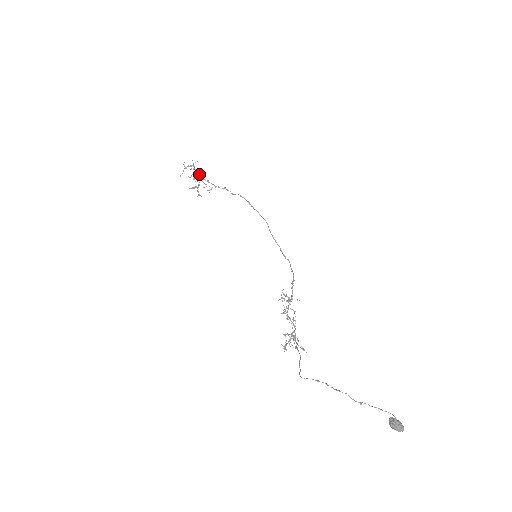
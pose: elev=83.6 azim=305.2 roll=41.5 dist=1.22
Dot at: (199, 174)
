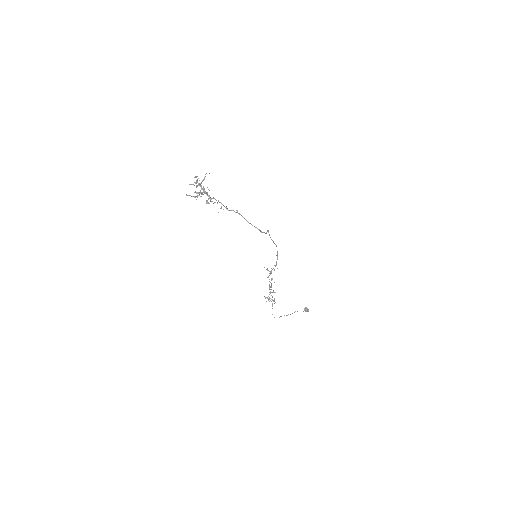
Dot at: (210, 198)
